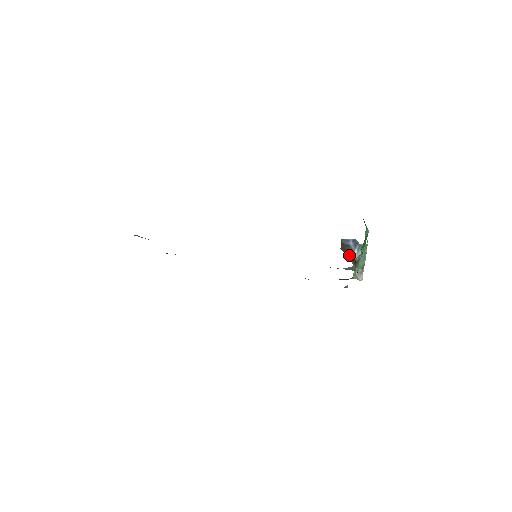
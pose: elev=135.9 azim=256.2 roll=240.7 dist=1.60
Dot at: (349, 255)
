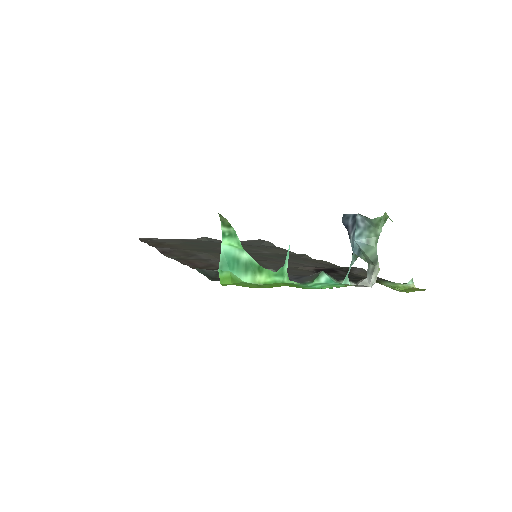
Dot at: occluded
